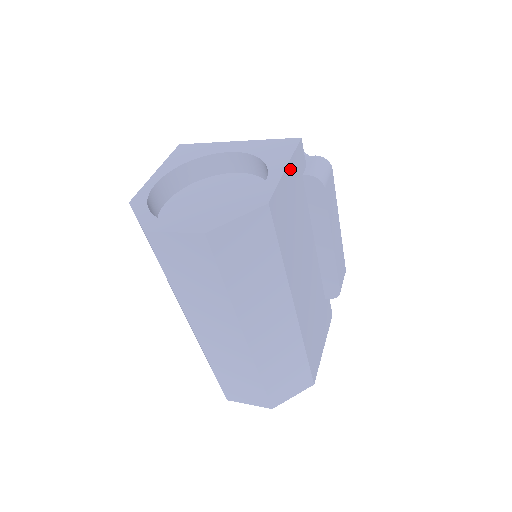
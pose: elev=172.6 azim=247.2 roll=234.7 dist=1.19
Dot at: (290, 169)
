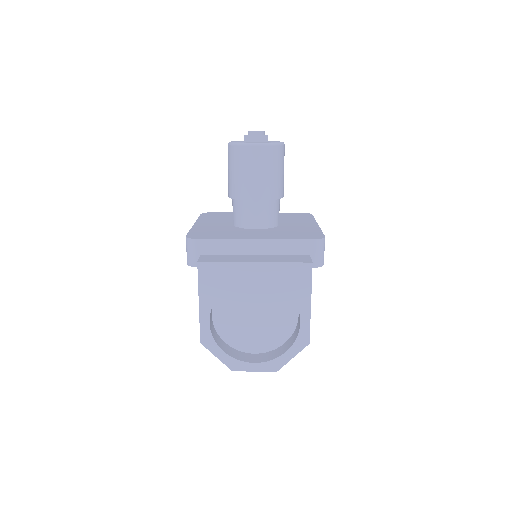
Dot at: (310, 296)
